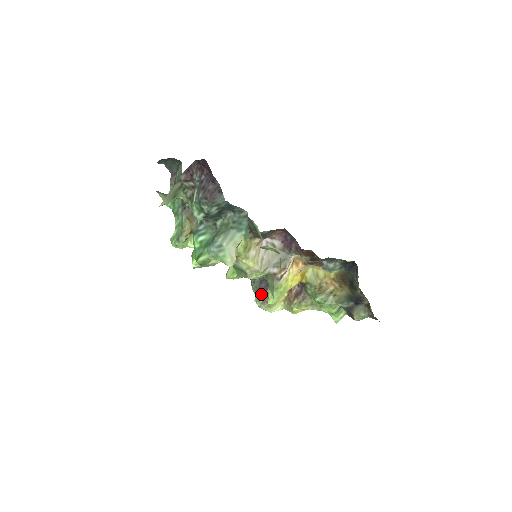
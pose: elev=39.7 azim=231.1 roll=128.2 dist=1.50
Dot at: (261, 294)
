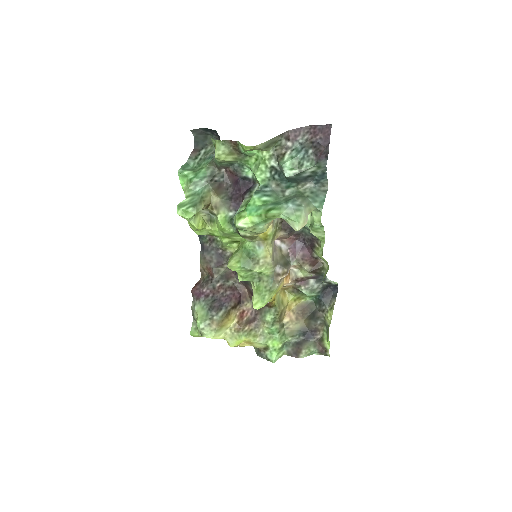
Dot at: (214, 312)
